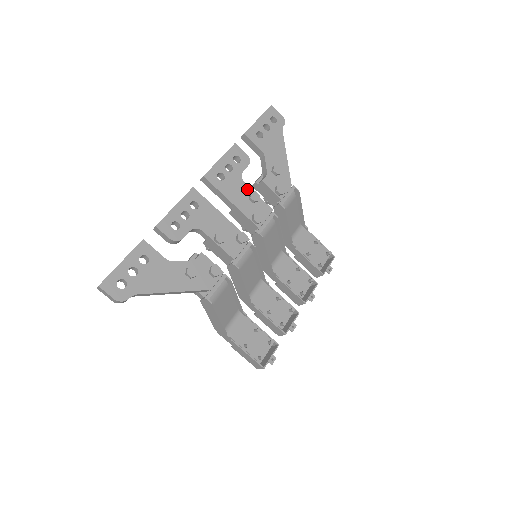
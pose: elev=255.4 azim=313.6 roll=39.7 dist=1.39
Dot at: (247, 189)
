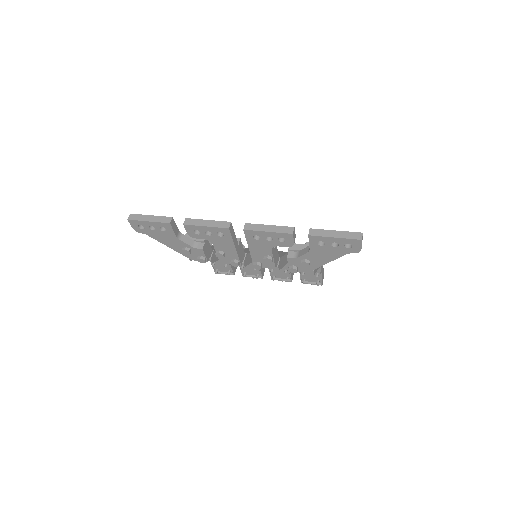
Dot at: (269, 253)
